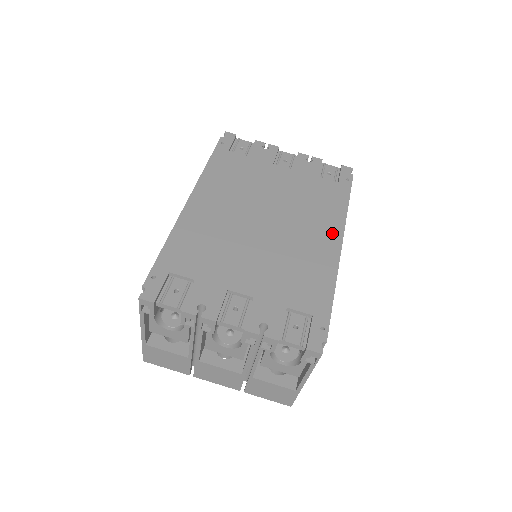
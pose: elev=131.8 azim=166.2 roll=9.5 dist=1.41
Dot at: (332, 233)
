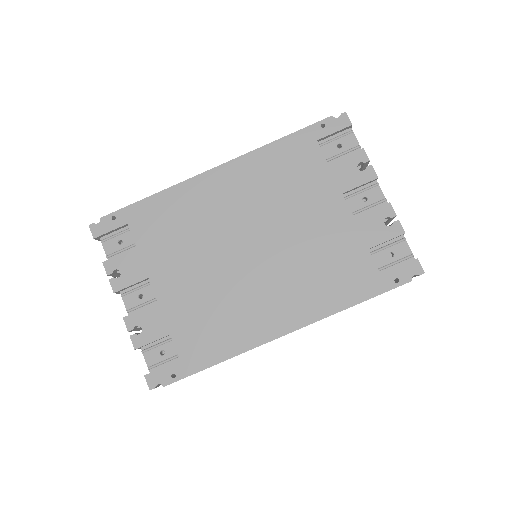
Dot at: (293, 316)
